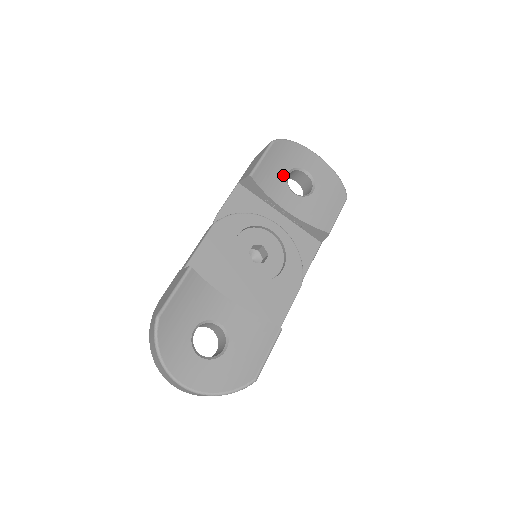
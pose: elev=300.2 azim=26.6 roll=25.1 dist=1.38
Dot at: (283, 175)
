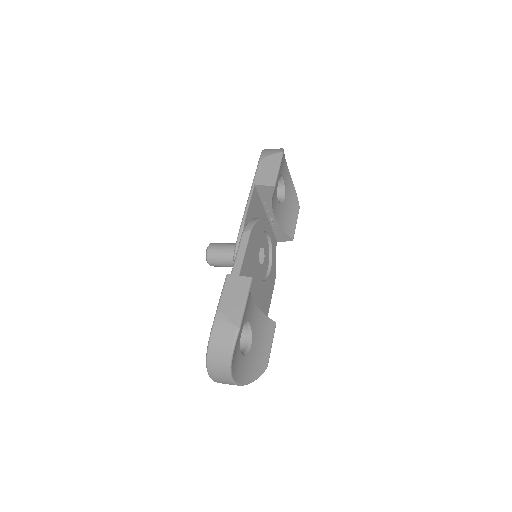
Dot at: (277, 183)
